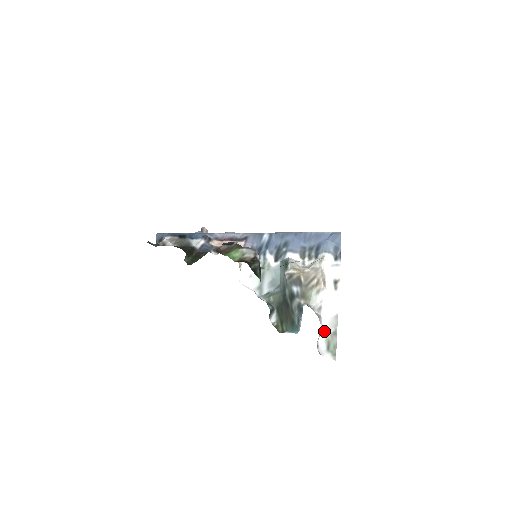
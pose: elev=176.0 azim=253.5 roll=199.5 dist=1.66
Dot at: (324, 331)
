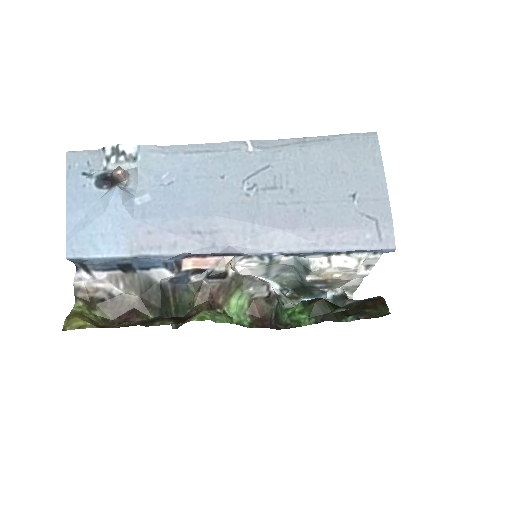
Dot at: (344, 285)
